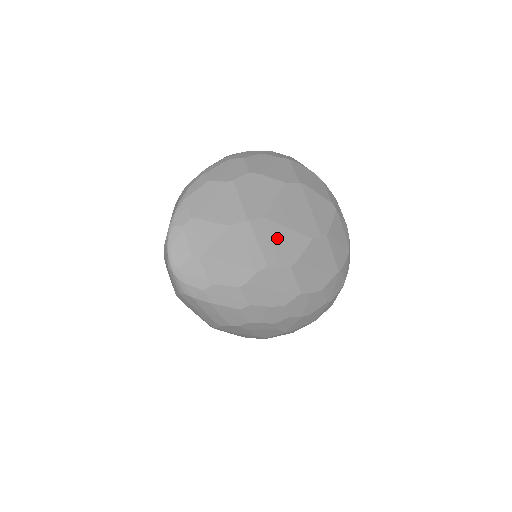
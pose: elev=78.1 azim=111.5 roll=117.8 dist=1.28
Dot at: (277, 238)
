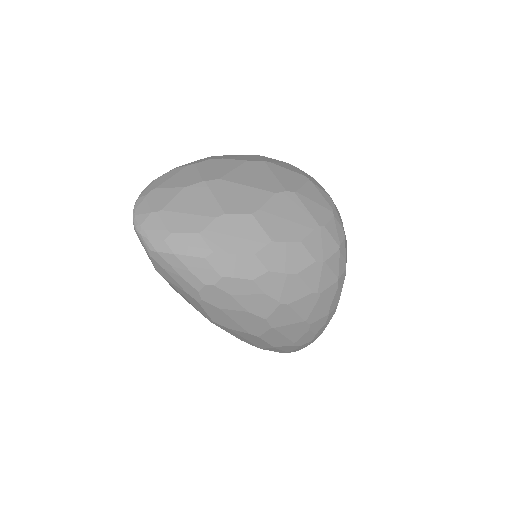
Dot at: (235, 193)
